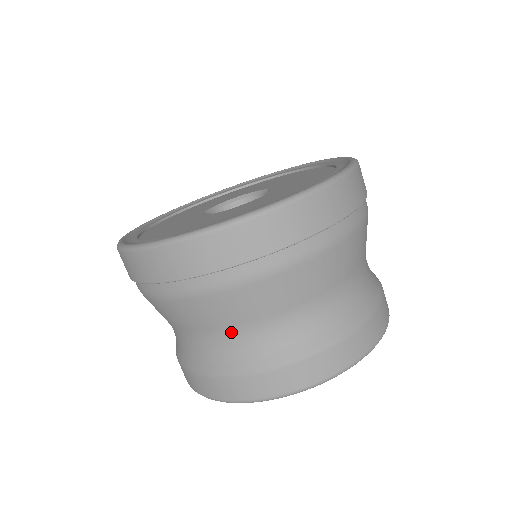
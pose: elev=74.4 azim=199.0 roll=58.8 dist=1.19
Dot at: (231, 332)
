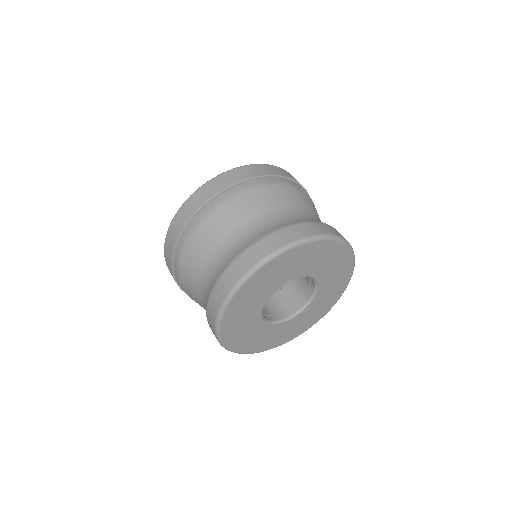
Dot at: (291, 210)
